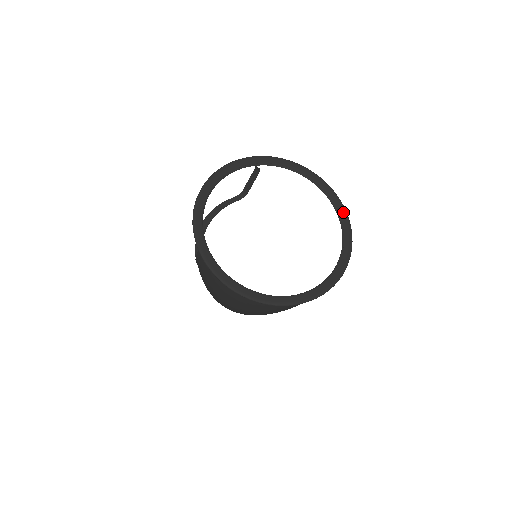
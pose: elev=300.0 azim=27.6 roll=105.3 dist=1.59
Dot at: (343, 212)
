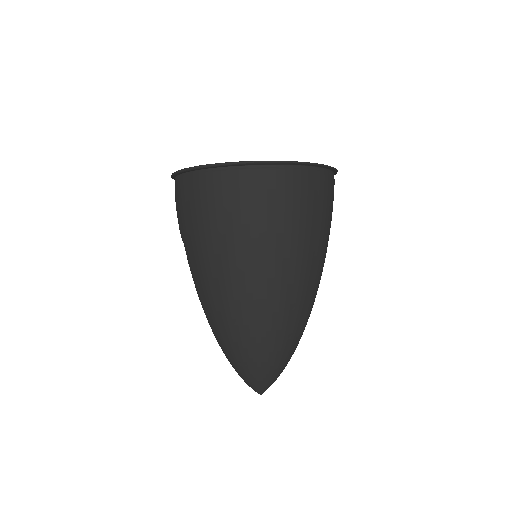
Dot at: occluded
